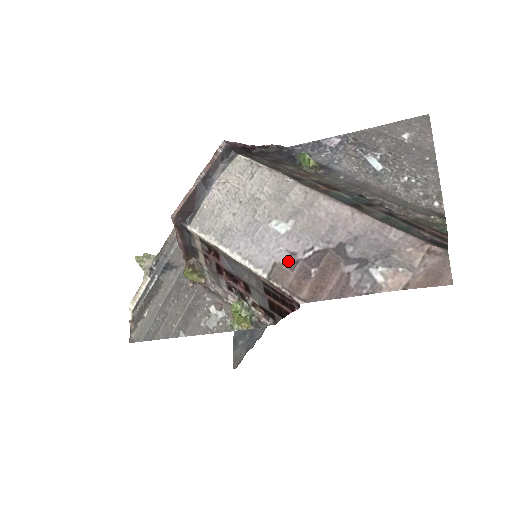
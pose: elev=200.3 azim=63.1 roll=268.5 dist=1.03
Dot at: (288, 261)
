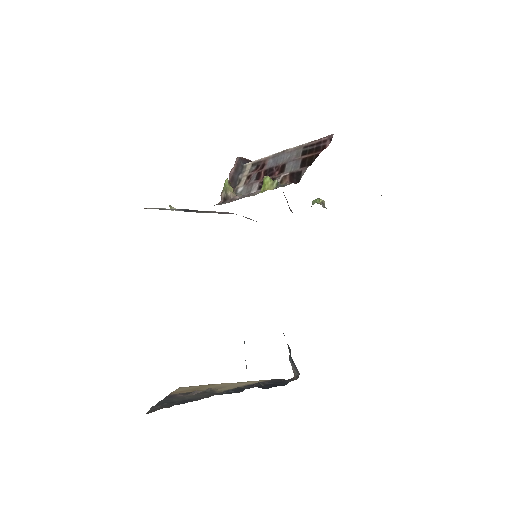
Dot at: occluded
